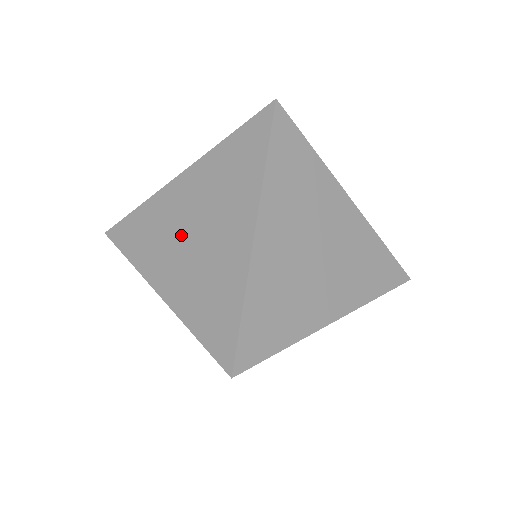
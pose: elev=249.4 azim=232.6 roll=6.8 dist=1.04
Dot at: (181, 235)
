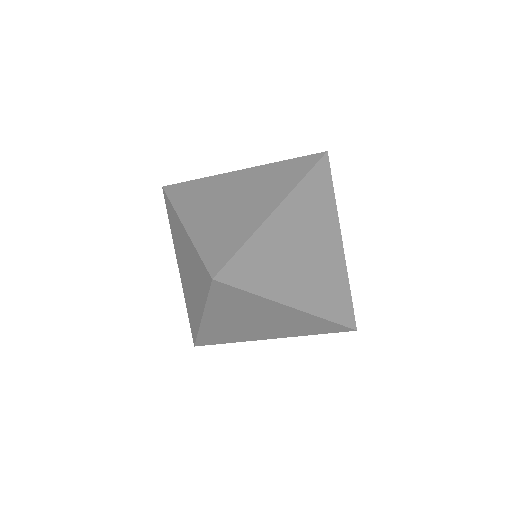
Dot at: (188, 283)
